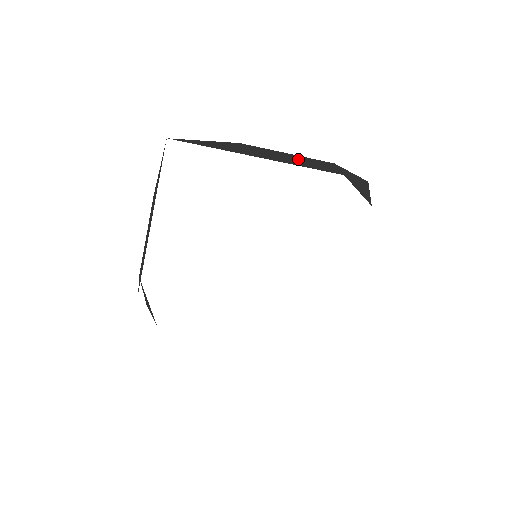
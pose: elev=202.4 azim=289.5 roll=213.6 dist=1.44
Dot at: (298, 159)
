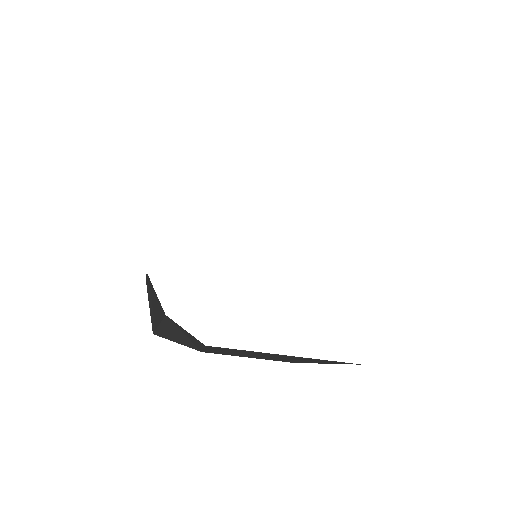
Dot at: occluded
